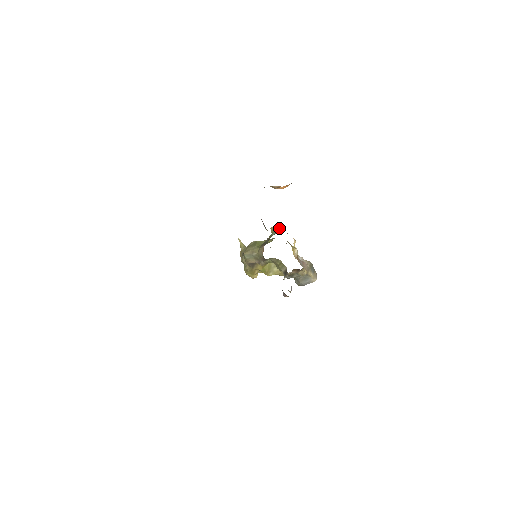
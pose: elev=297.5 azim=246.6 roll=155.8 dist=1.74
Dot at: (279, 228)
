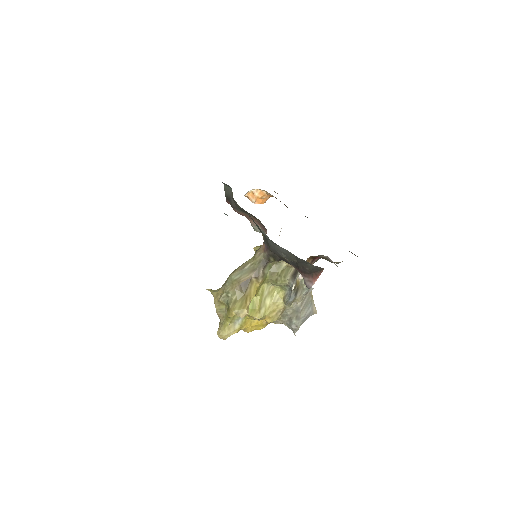
Dot at: occluded
